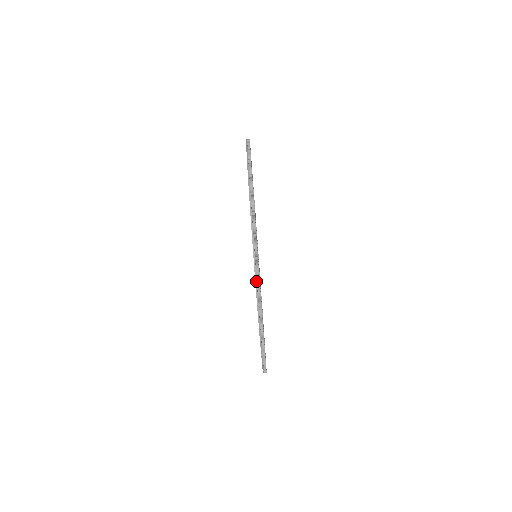
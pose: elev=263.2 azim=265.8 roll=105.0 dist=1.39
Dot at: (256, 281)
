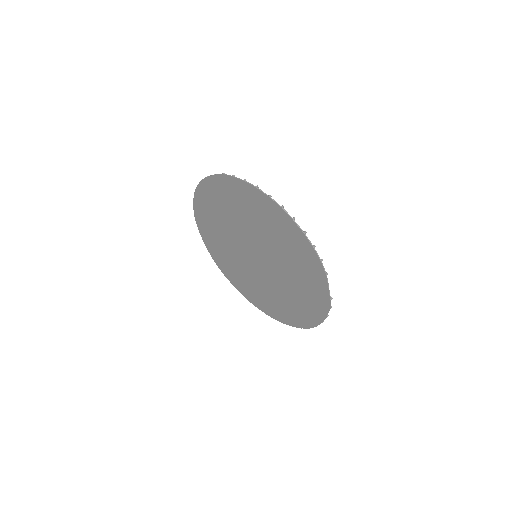
Dot at: (255, 186)
